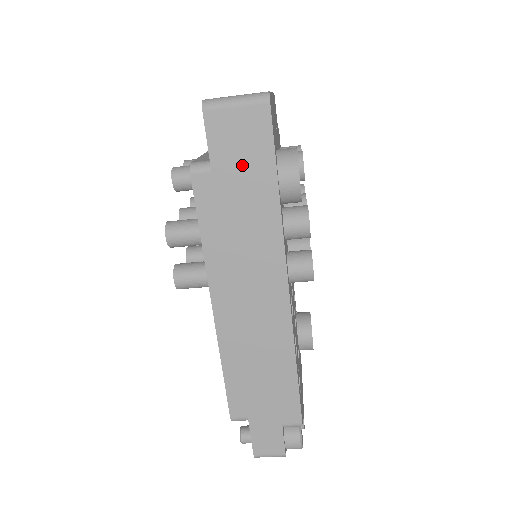
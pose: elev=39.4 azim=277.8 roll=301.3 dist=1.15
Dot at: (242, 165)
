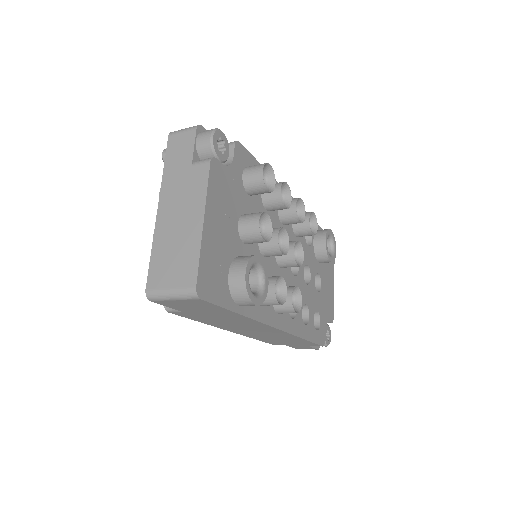
Dot at: (203, 311)
